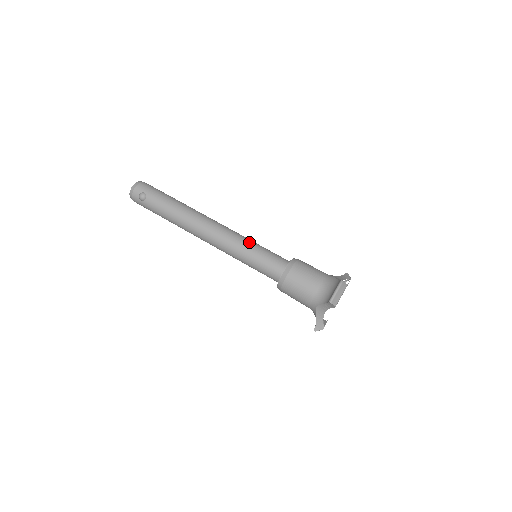
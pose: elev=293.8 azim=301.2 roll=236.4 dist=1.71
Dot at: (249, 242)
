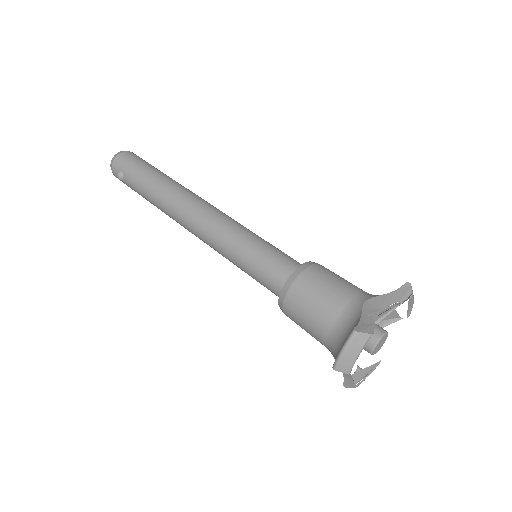
Dot at: (238, 238)
